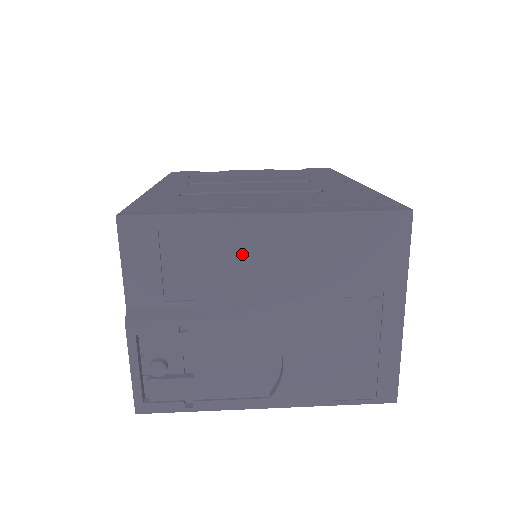
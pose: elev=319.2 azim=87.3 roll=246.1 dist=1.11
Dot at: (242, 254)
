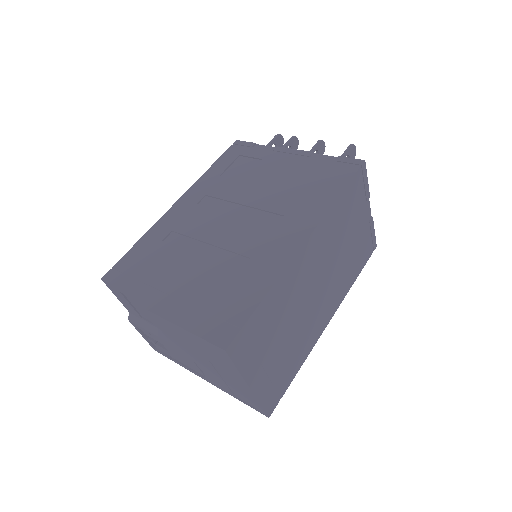
Dot at: (155, 322)
